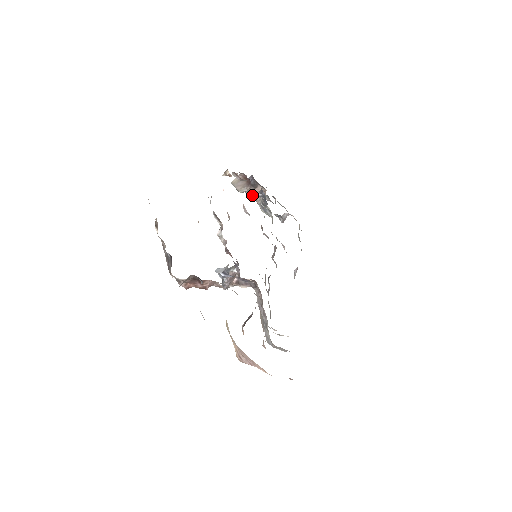
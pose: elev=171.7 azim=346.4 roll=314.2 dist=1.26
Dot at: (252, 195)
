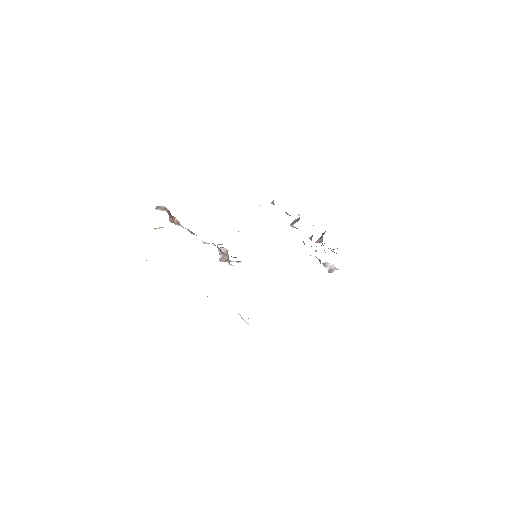
Dot at: occluded
